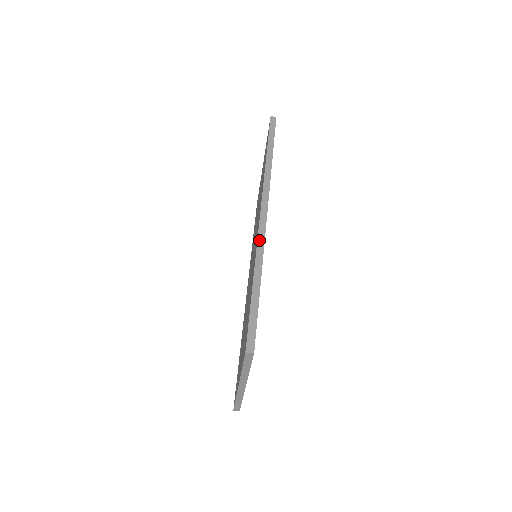
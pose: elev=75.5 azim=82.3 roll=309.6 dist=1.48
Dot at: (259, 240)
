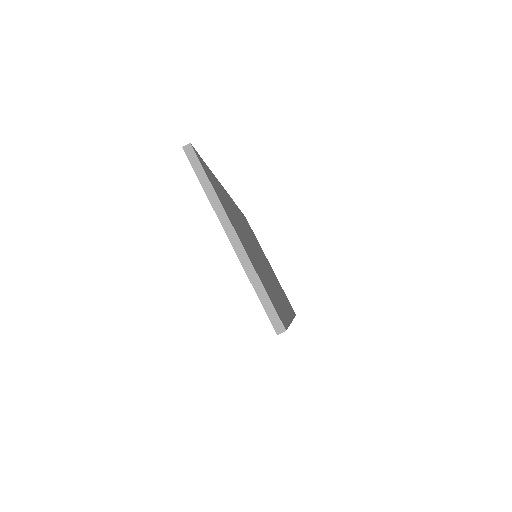
Dot at: occluded
